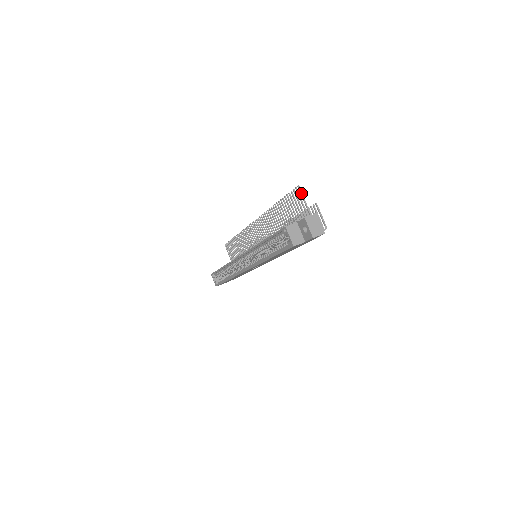
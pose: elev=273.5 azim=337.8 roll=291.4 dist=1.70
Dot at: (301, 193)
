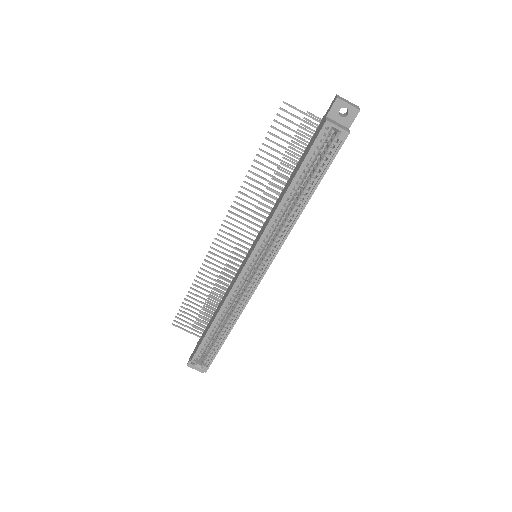
Dot at: (292, 106)
